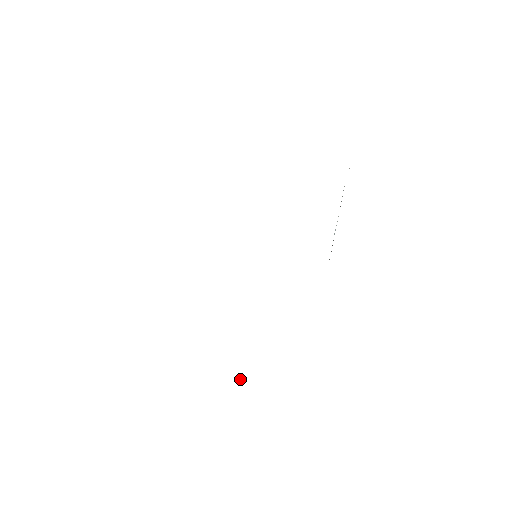
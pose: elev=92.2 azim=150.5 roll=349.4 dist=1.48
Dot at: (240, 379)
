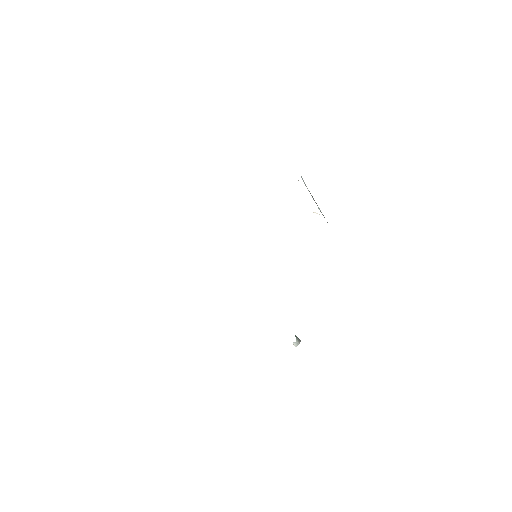
Dot at: occluded
